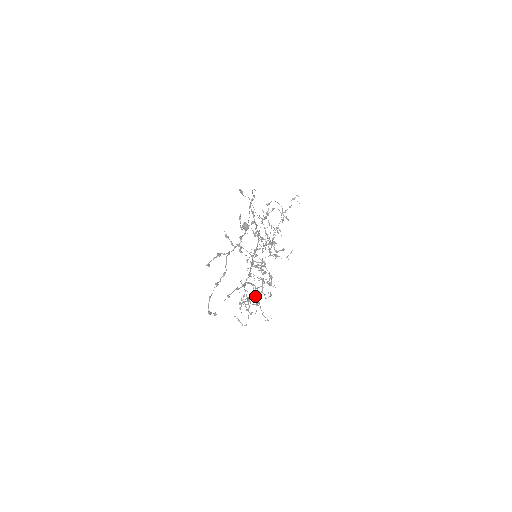
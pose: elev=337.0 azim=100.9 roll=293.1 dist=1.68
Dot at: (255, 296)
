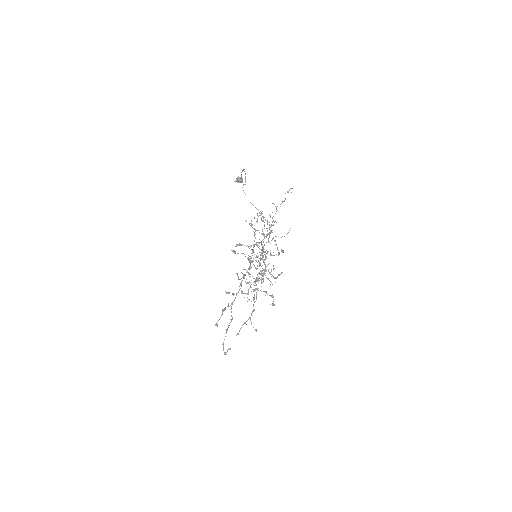
Dot at: (259, 265)
